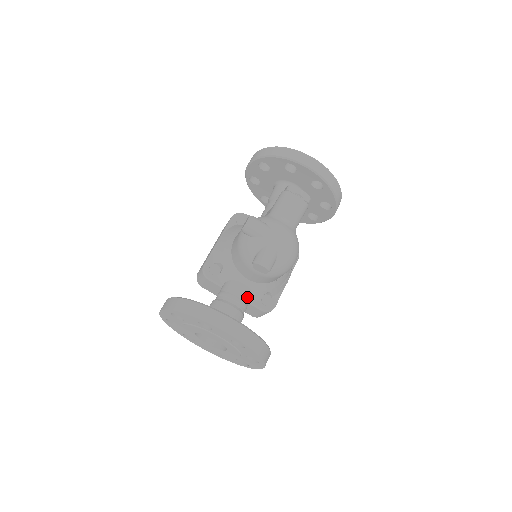
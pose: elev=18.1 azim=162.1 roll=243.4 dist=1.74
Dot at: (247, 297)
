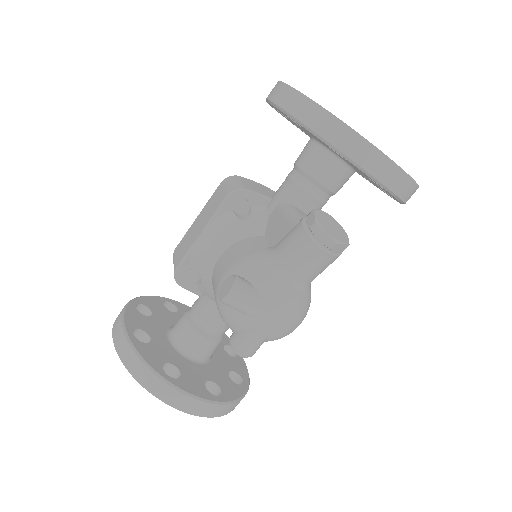
Dot at: occluded
